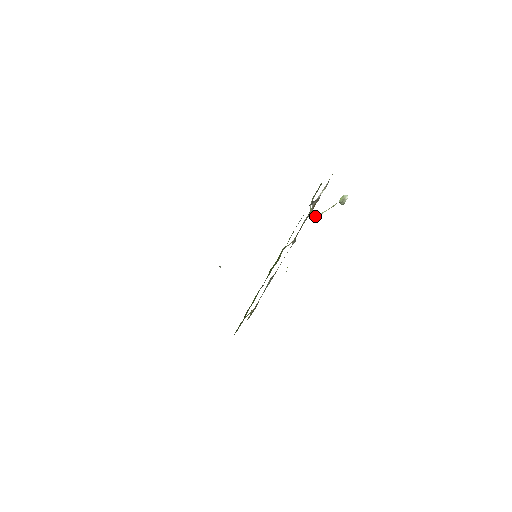
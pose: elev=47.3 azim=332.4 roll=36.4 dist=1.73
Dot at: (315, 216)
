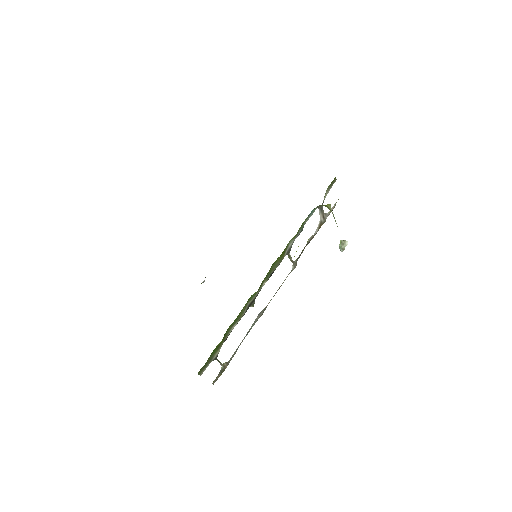
Dot at: (329, 204)
